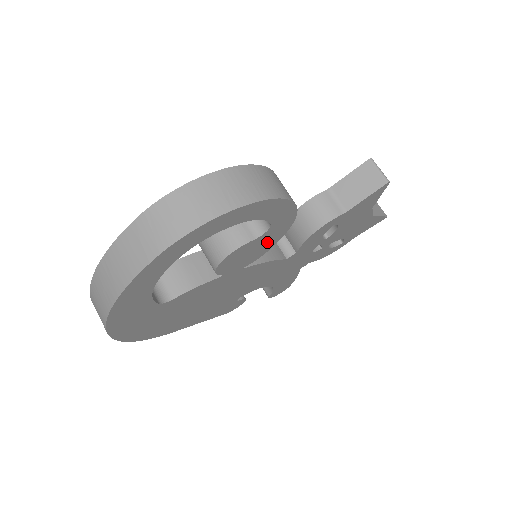
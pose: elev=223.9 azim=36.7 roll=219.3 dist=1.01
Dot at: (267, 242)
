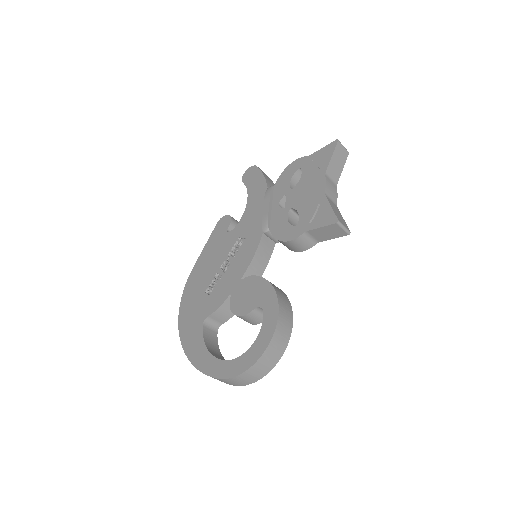
Dot at: occluded
